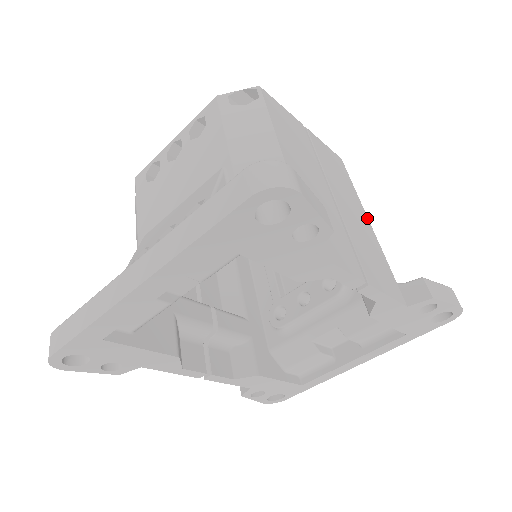
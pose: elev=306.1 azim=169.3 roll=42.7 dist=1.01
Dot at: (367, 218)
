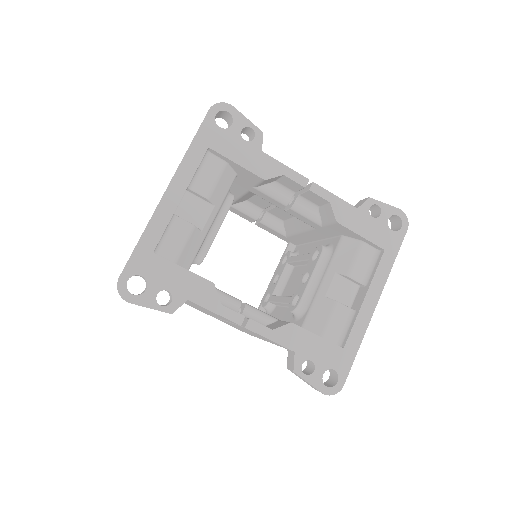
Dot at: occluded
